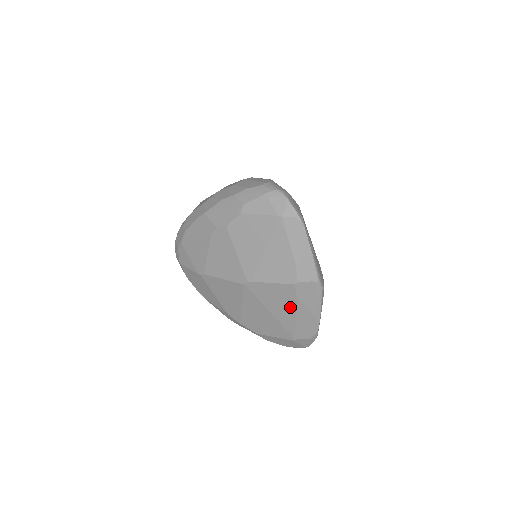
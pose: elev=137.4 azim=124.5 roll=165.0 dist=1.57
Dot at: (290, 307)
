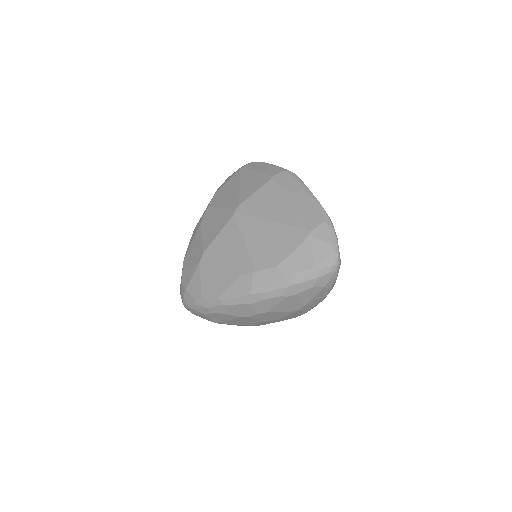
Dot at: (281, 201)
